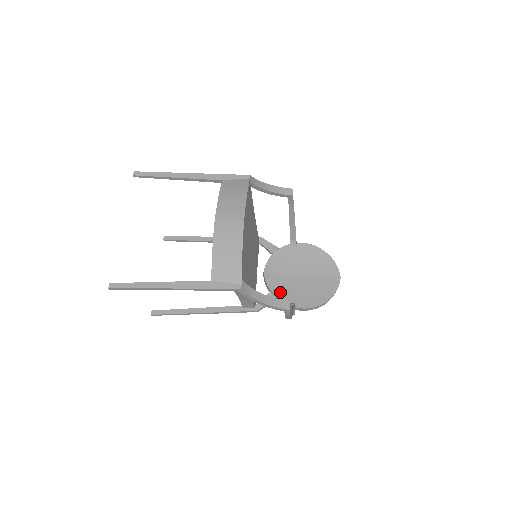
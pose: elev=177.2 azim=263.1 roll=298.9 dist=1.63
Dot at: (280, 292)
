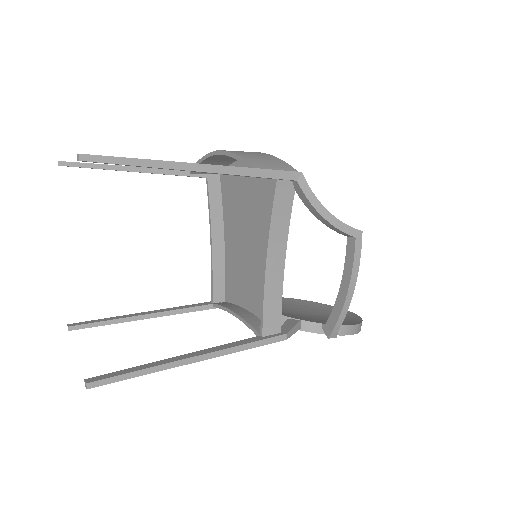
Dot at: occluded
